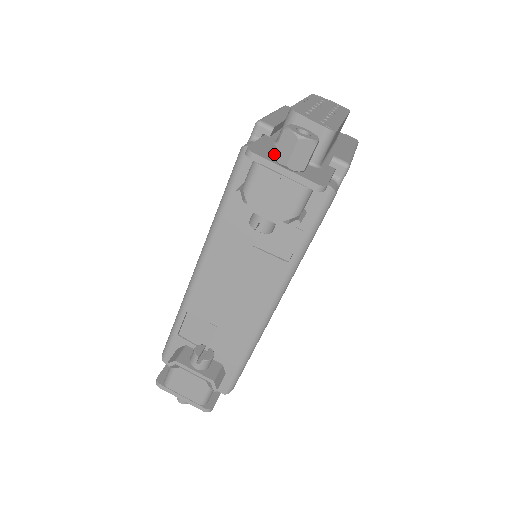
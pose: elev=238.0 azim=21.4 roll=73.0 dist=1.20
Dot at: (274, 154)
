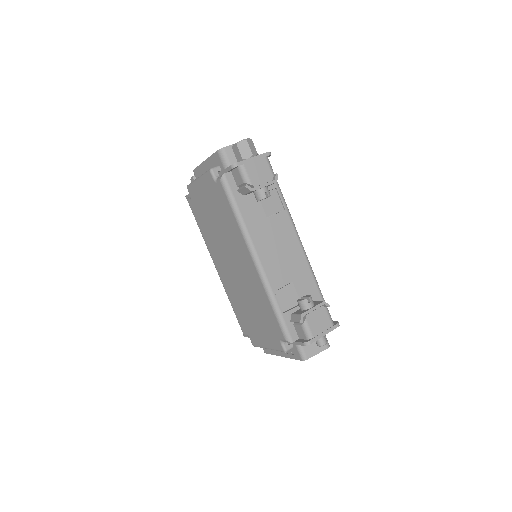
Dot at: (242, 158)
